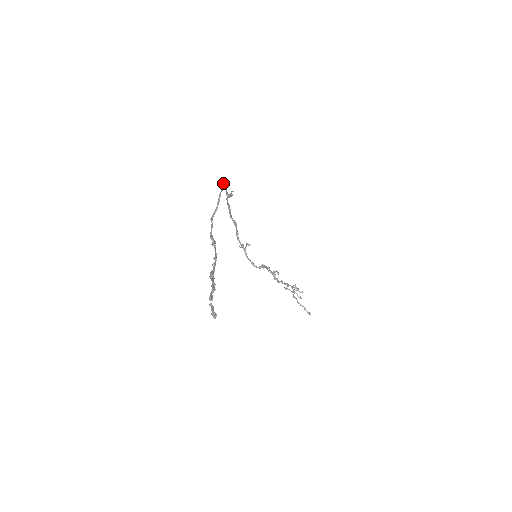
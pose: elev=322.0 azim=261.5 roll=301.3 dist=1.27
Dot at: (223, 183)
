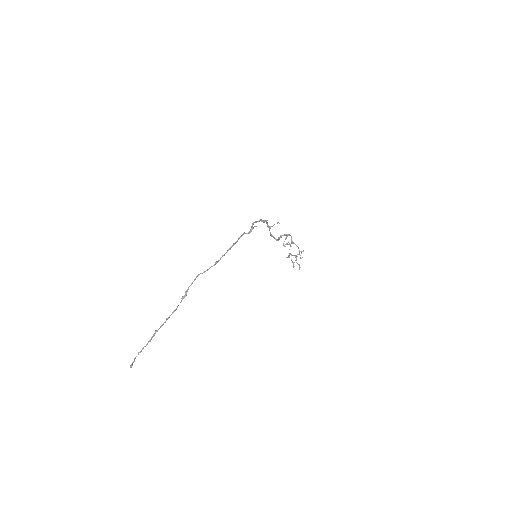
Dot at: (222, 255)
